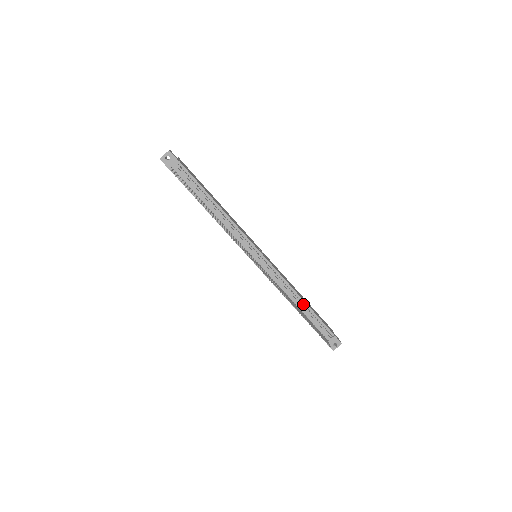
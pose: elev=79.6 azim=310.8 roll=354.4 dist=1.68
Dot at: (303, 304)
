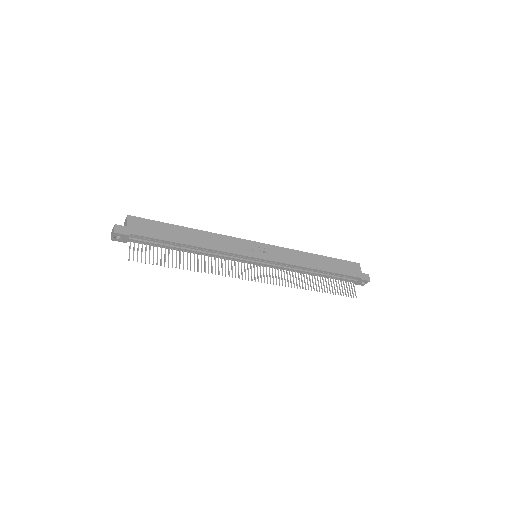
Dot at: (320, 270)
